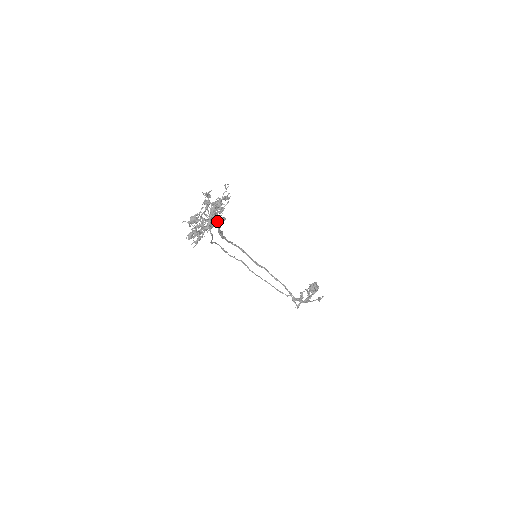
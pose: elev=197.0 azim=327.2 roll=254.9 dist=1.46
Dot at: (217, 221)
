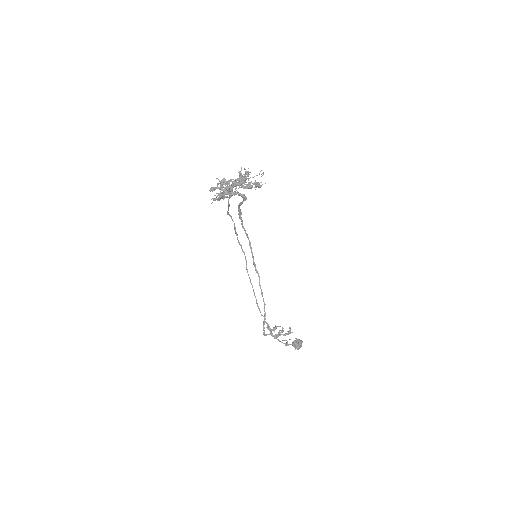
Dot at: (239, 194)
